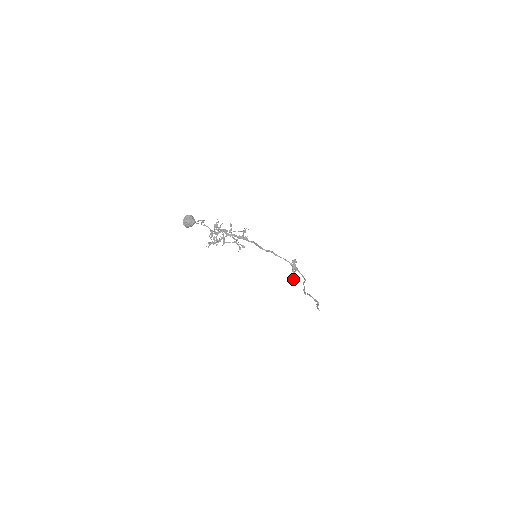
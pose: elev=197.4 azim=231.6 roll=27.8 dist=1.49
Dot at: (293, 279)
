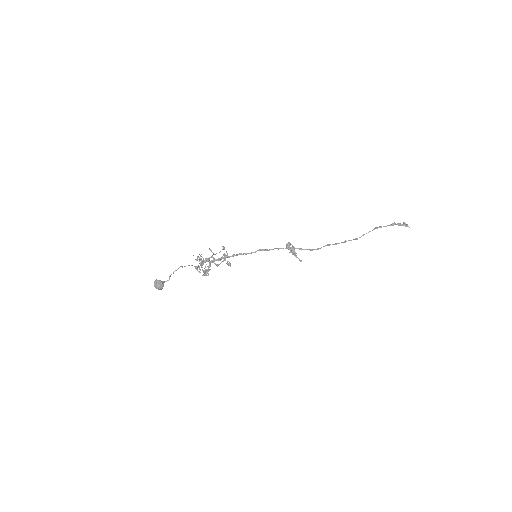
Dot at: (299, 260)
